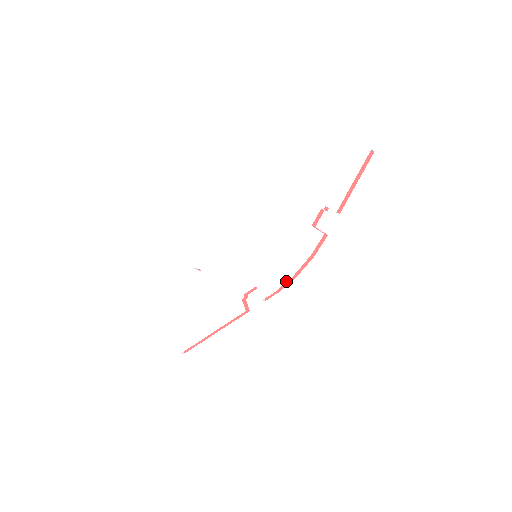
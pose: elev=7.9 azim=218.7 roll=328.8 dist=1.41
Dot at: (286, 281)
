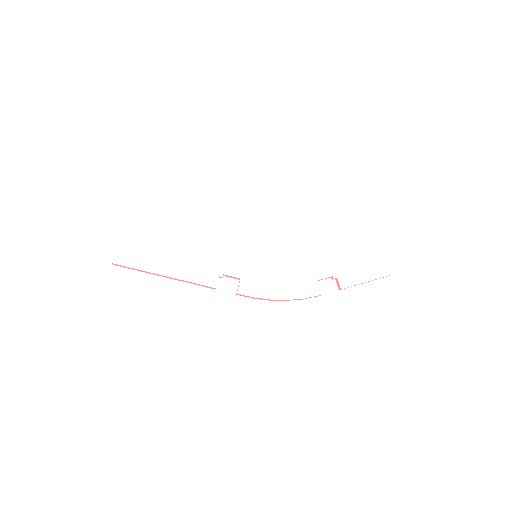
Dot at: (270, 298)
